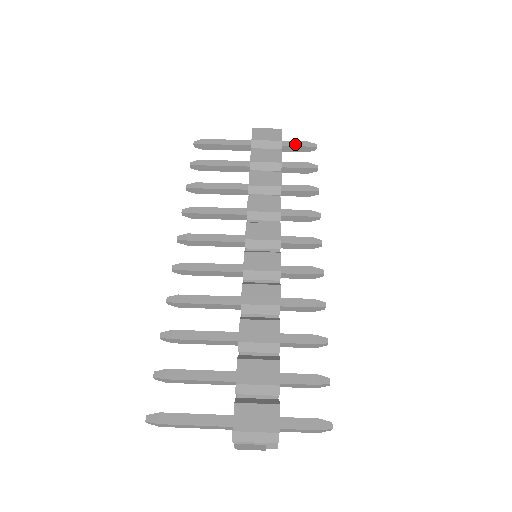
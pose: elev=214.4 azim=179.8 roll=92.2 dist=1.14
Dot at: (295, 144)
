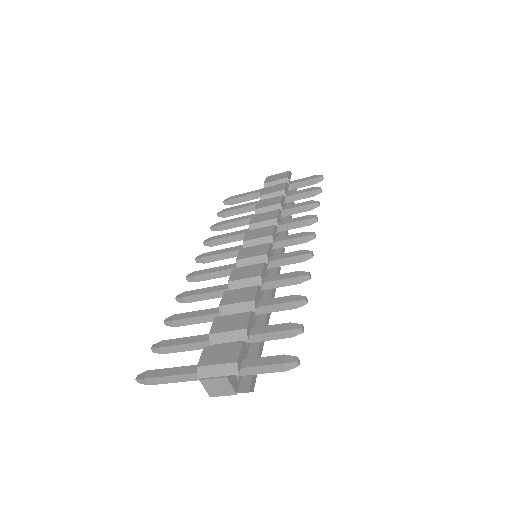
Dot at: (303, 180)
